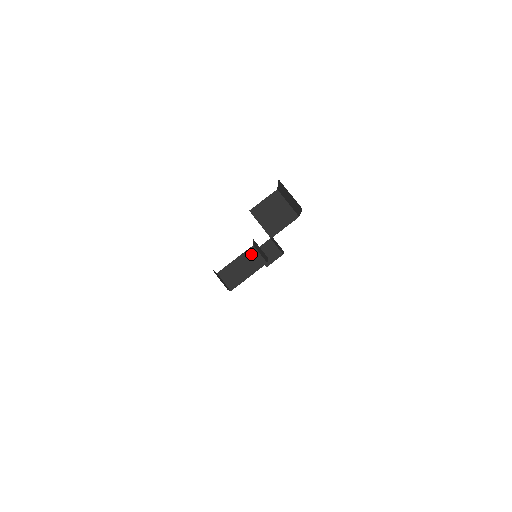
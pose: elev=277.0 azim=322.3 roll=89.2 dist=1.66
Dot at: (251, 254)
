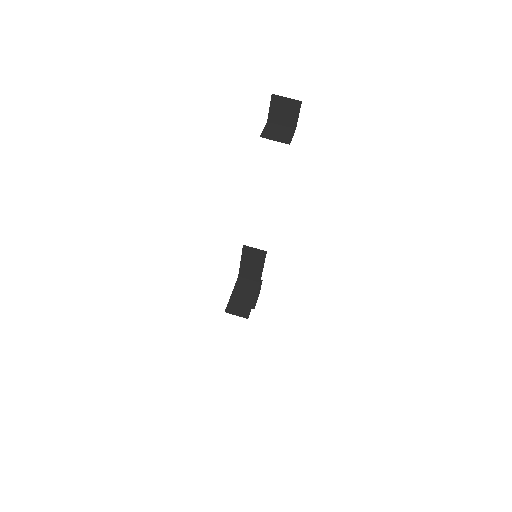
Dot at: (242, 283)
